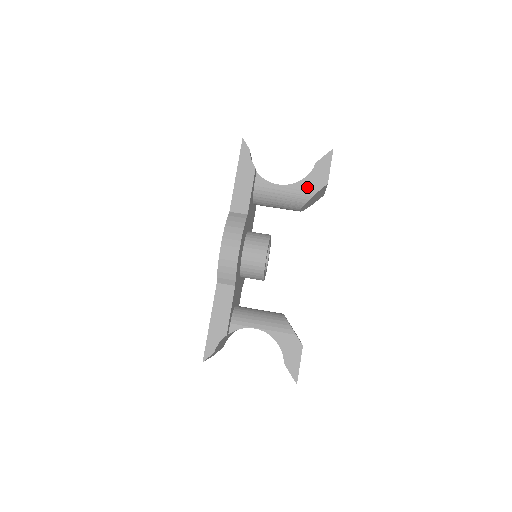
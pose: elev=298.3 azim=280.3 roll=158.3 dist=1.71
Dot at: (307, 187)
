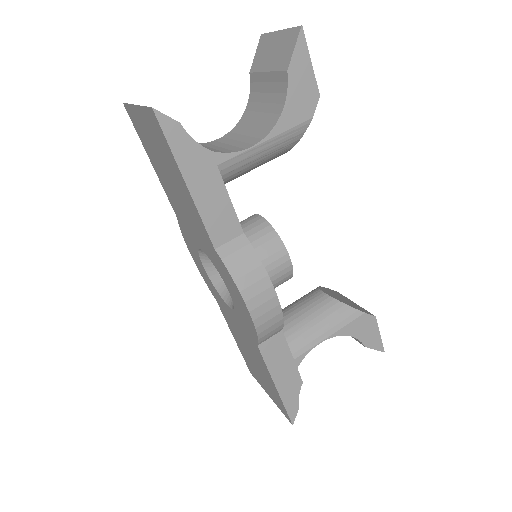
Dot at: (294, 122)
